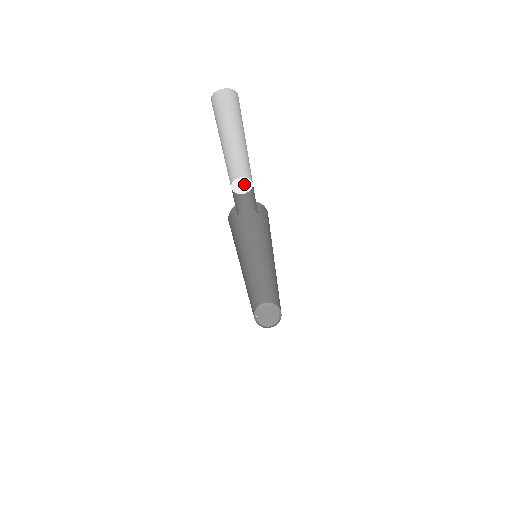
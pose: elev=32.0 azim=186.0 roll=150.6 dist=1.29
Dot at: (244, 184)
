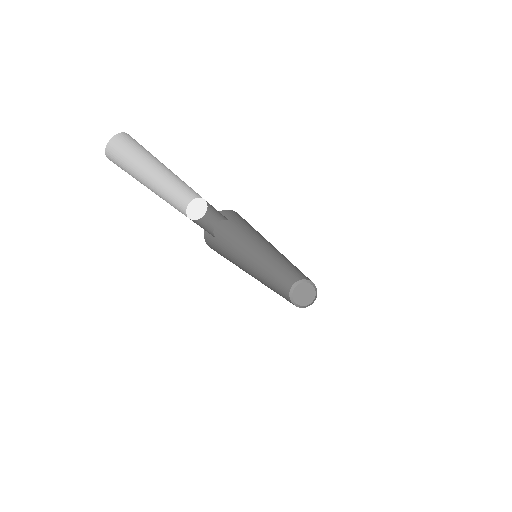
Dot at: (199, 208)
